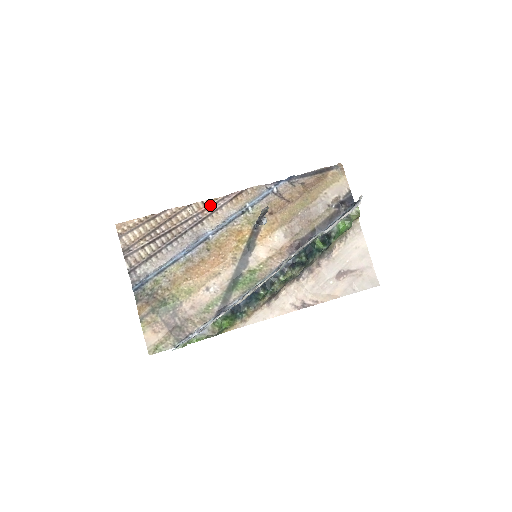
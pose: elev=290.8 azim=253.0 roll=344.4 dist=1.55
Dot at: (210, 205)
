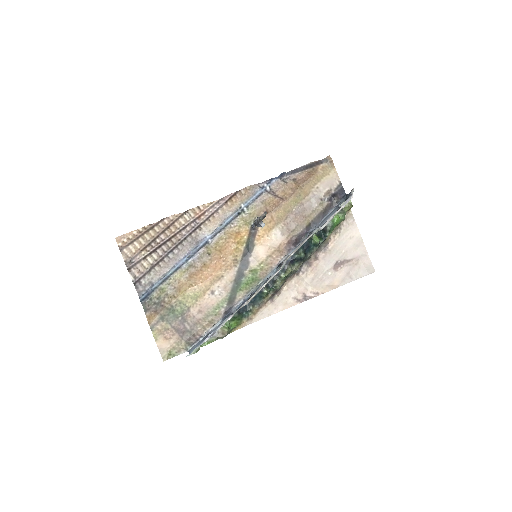
Dot at: (206, 209)
